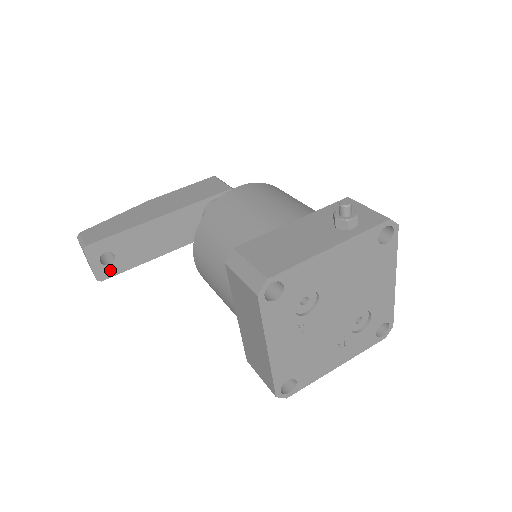
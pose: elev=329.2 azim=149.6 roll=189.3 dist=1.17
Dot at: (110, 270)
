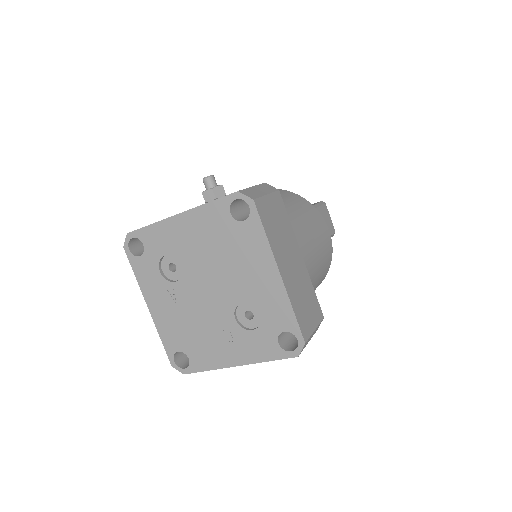
Dot at: occluded
